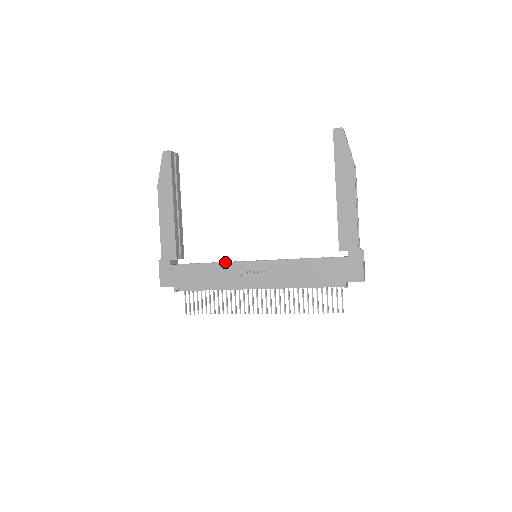
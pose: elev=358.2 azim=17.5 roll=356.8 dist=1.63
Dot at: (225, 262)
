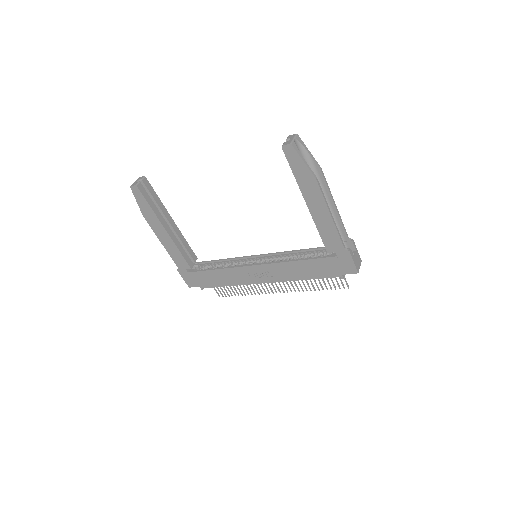
Dot at: (231, 268)
